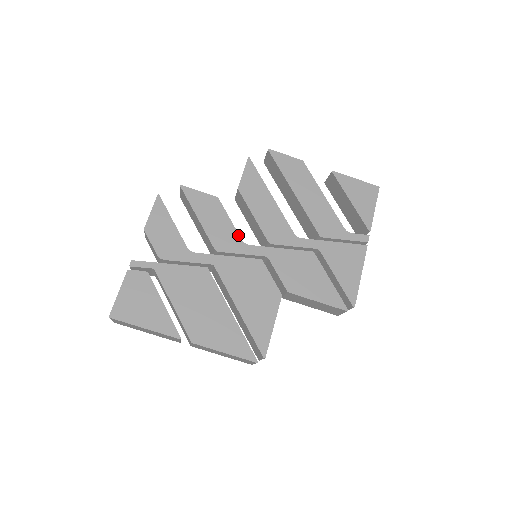
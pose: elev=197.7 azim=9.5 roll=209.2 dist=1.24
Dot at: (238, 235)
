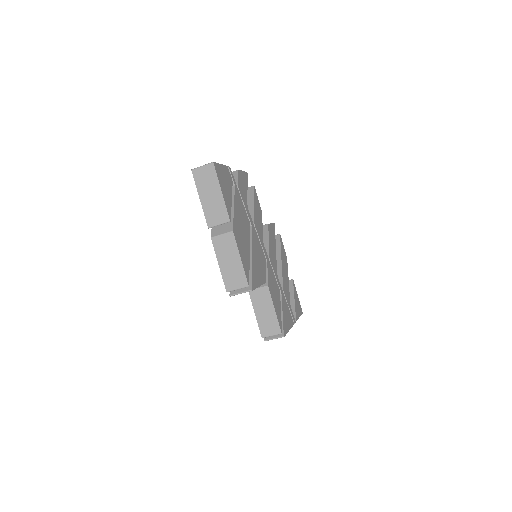
Dot at: (262, 235)
